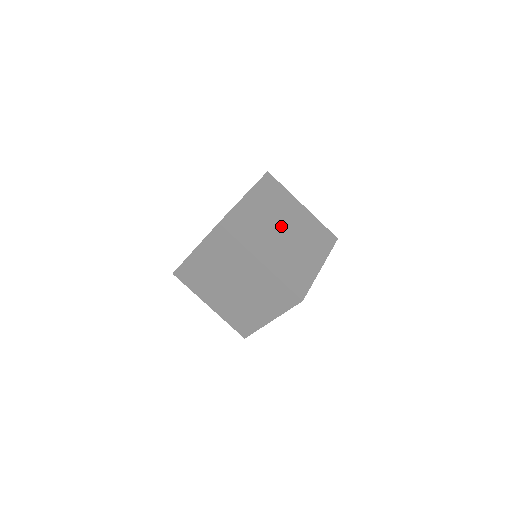
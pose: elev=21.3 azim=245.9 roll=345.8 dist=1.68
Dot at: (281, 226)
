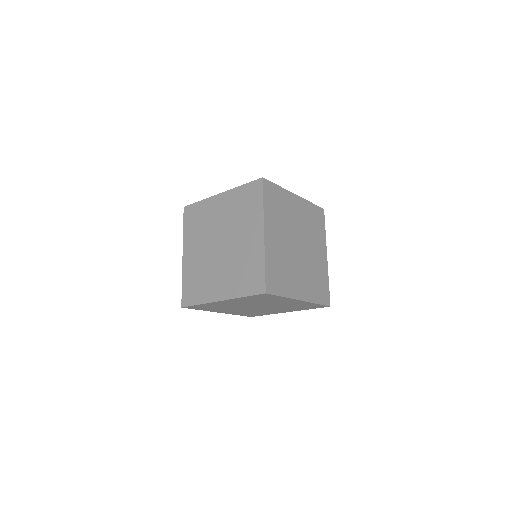
Dot at: (300, 241)
